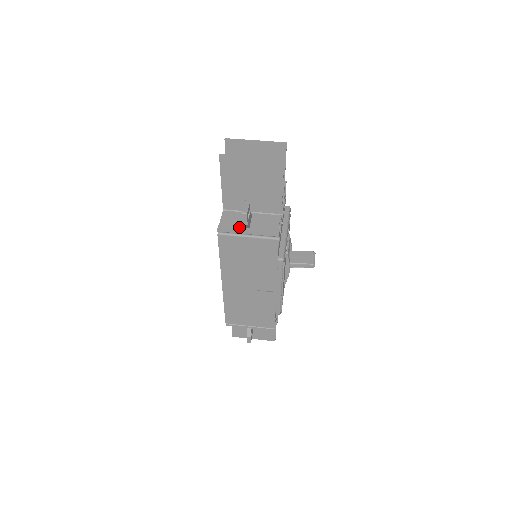
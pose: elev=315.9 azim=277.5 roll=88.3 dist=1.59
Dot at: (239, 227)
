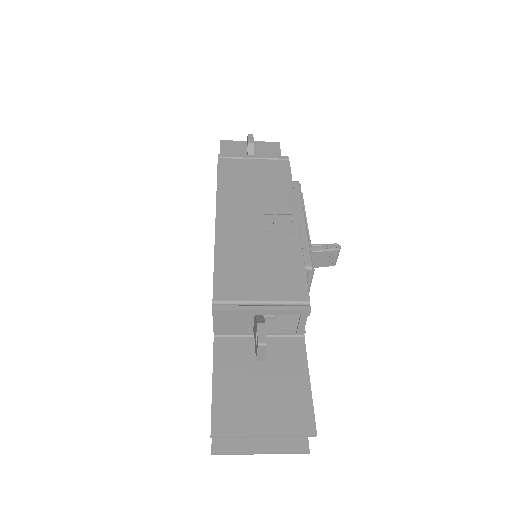
Dot at: occluded
